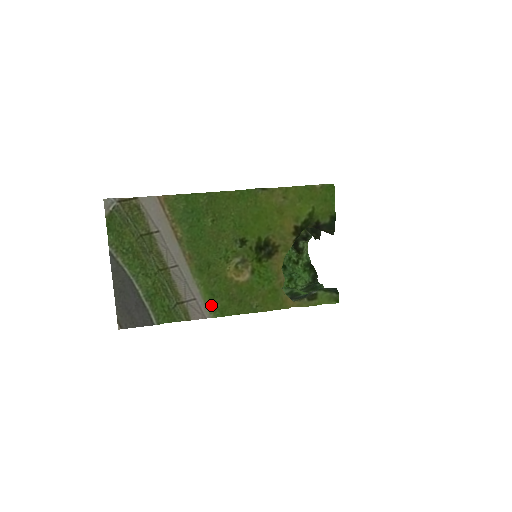
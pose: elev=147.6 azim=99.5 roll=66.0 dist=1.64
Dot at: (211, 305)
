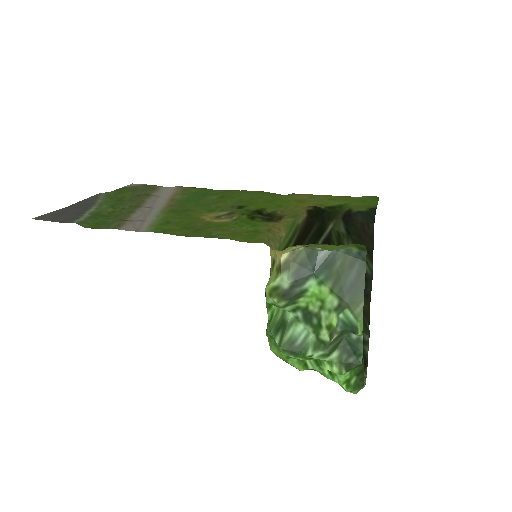
Dot at: (157, 226)
